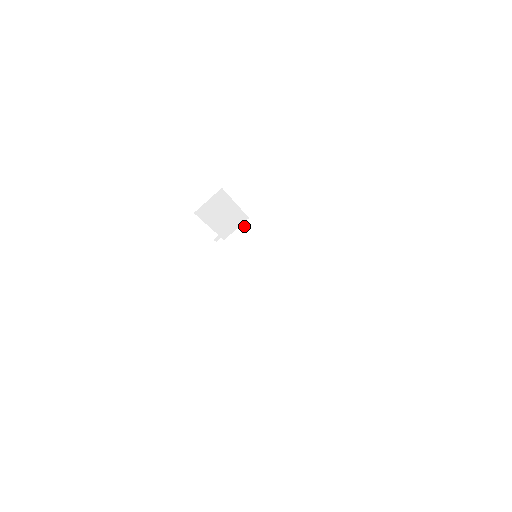
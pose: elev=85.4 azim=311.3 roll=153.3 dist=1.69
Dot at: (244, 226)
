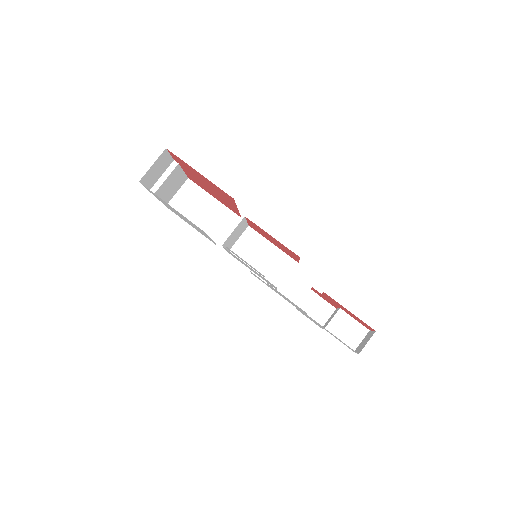
Dot at: occluded
